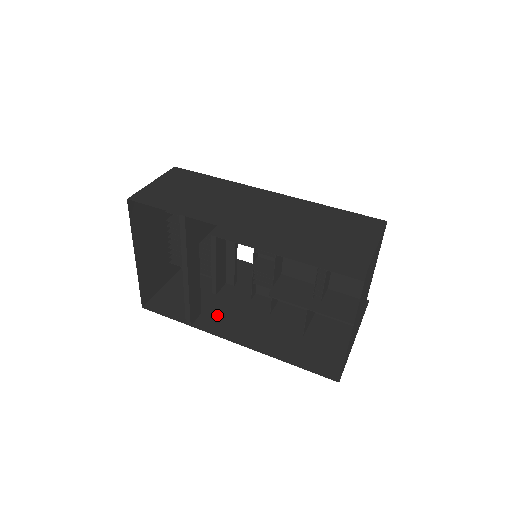
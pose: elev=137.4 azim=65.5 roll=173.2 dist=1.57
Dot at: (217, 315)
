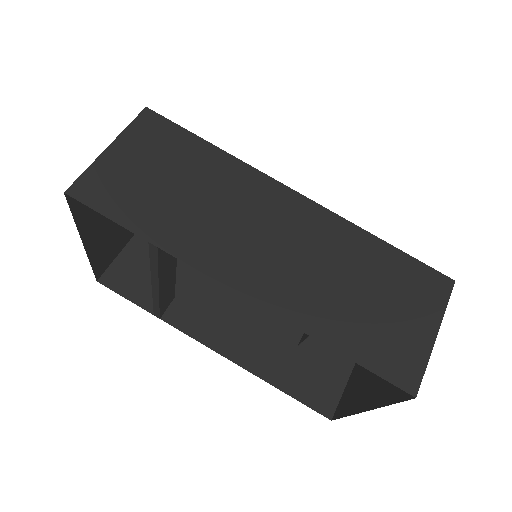
Dot at: (195, 302)
